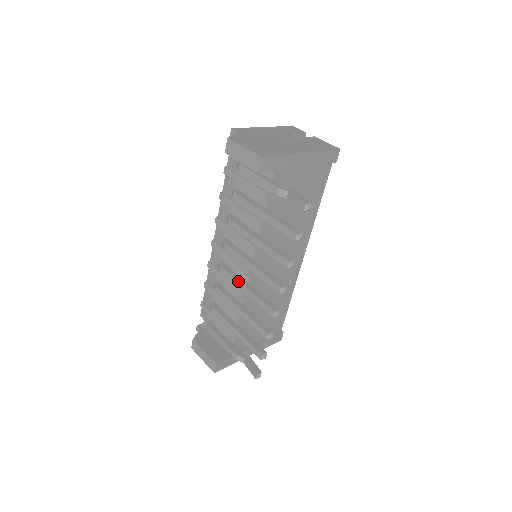
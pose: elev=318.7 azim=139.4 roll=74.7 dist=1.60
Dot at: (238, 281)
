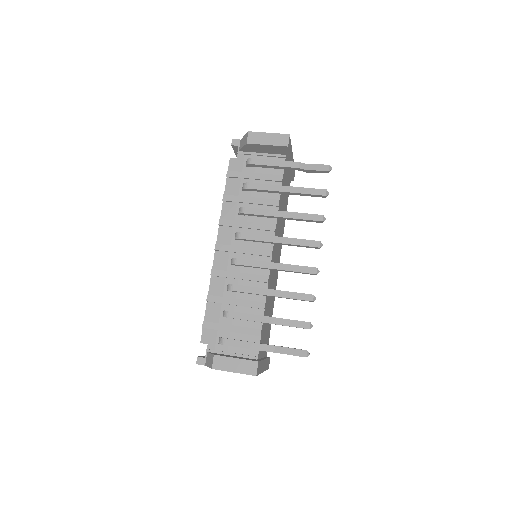
Dot at: (265, 262)
